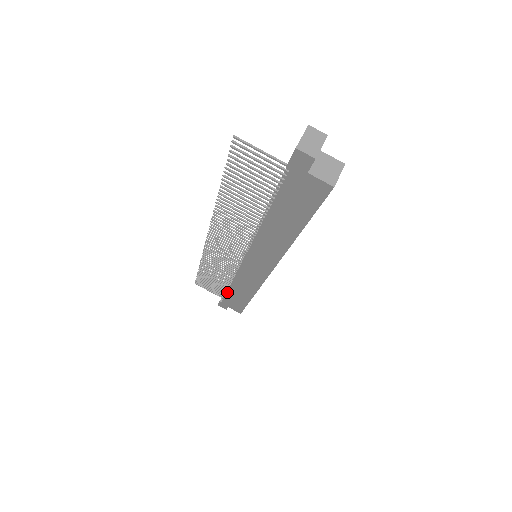
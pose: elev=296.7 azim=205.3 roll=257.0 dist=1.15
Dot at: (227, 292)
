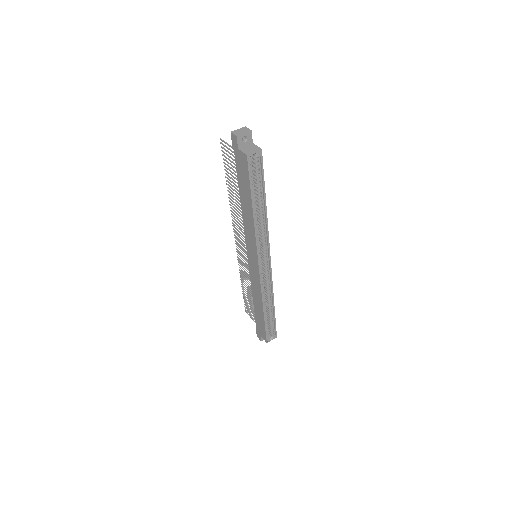
Dot at: (254, 310)
